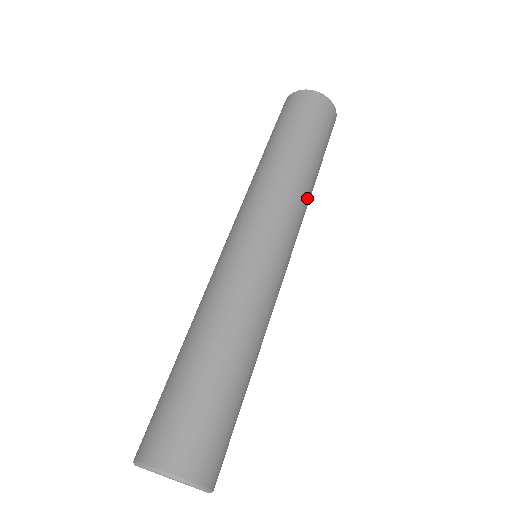
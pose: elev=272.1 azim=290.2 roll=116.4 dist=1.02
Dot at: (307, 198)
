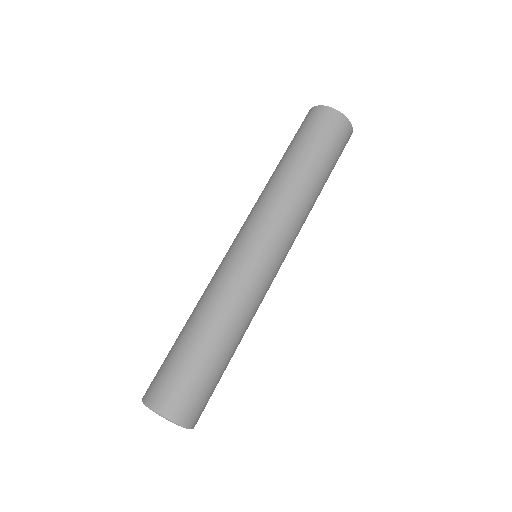
Dot at: occluded
